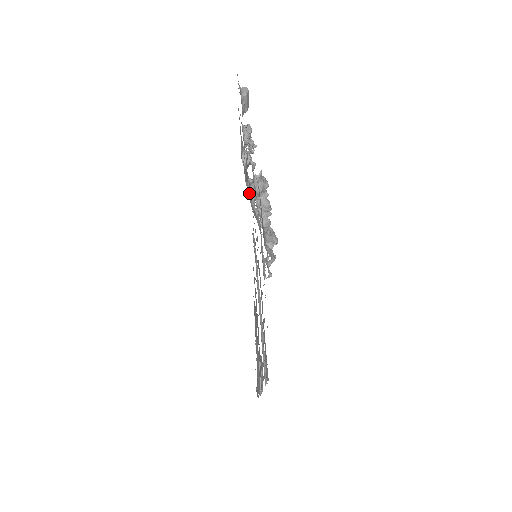
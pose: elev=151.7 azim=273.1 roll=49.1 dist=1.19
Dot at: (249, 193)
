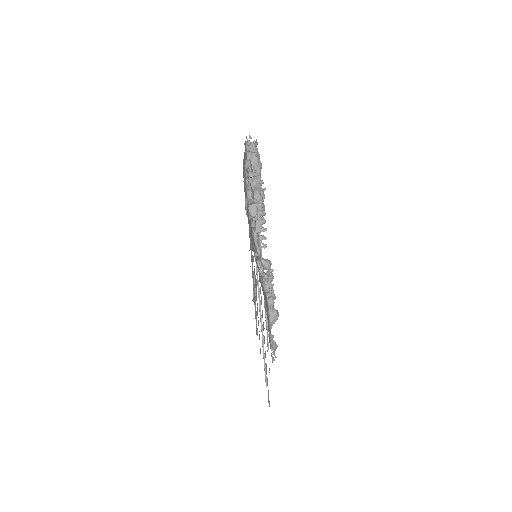
Dot at: occluded
